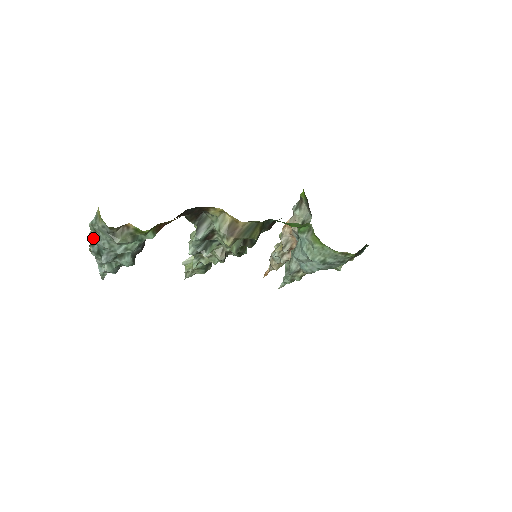
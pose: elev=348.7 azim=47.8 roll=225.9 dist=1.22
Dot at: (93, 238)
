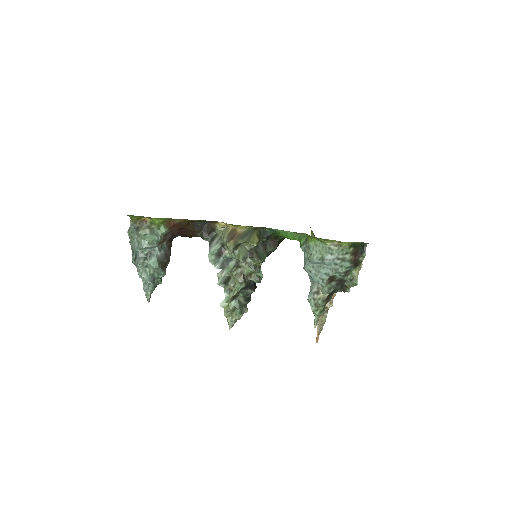
Dot at: (131, 245)
